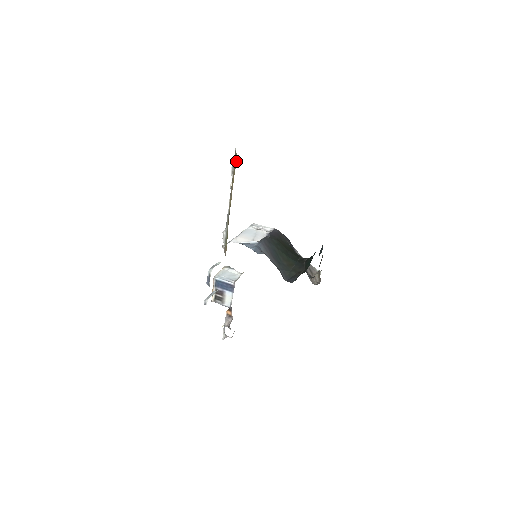
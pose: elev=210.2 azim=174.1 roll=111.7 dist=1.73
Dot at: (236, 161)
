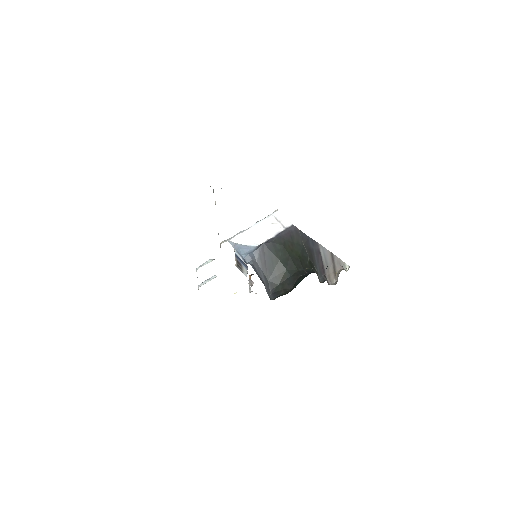
Dot at: occluded
